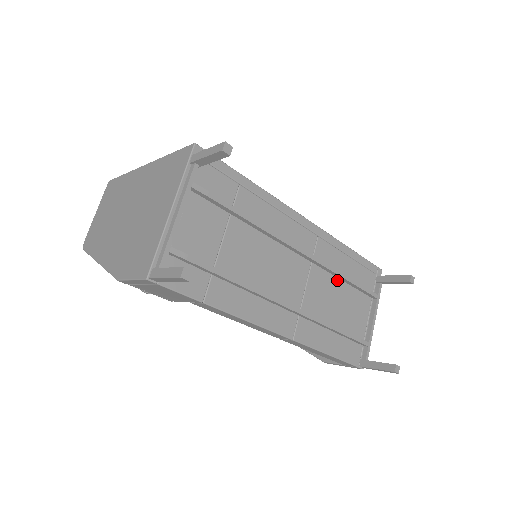
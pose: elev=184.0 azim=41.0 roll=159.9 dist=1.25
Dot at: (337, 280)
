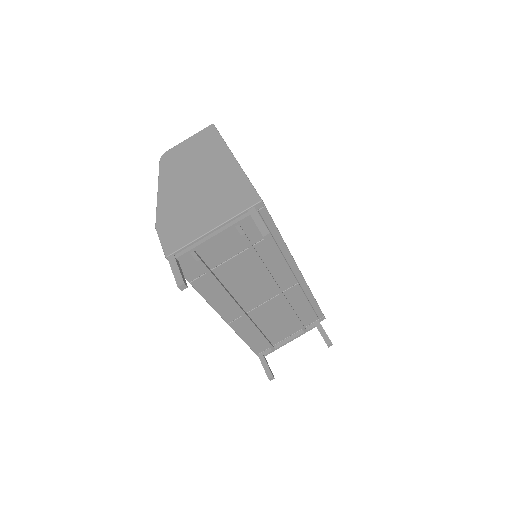
Dot at: (288, 310)
